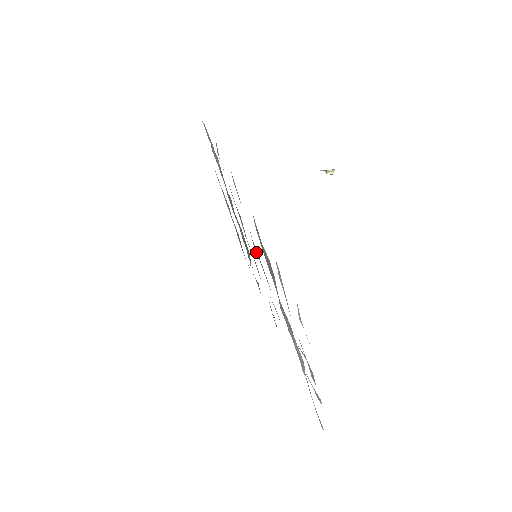
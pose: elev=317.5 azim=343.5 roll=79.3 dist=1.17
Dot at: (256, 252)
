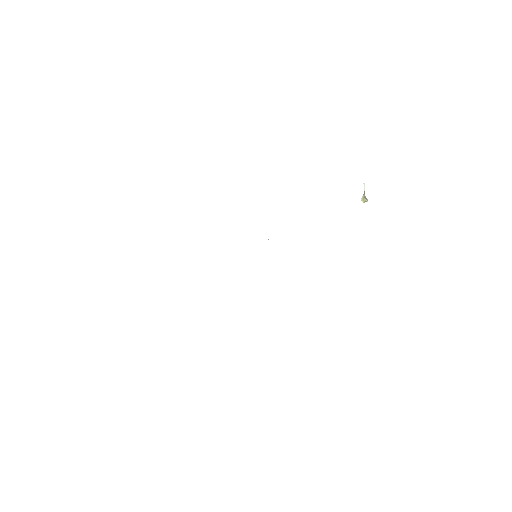
Dot at: occluded
